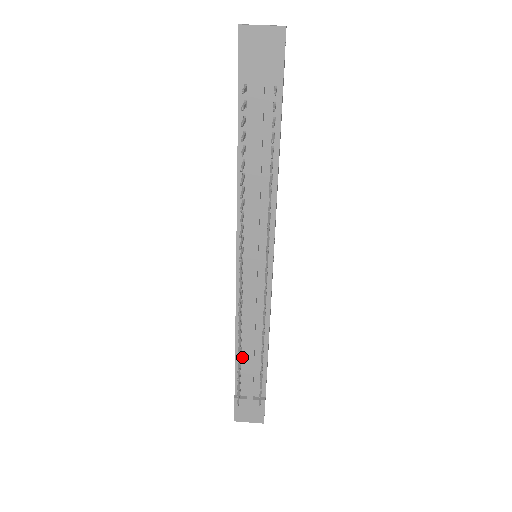
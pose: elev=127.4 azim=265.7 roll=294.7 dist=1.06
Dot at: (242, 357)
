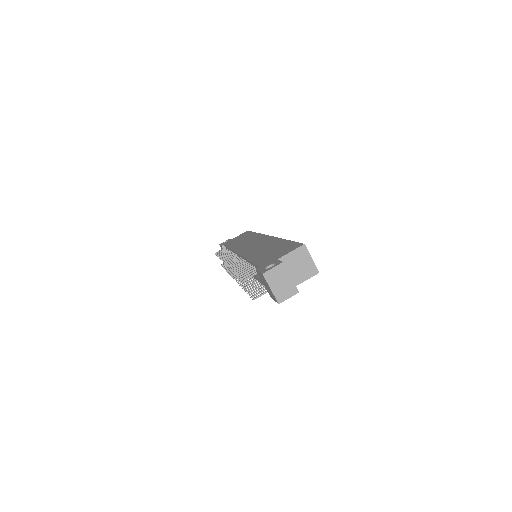
Dot at: occluded
